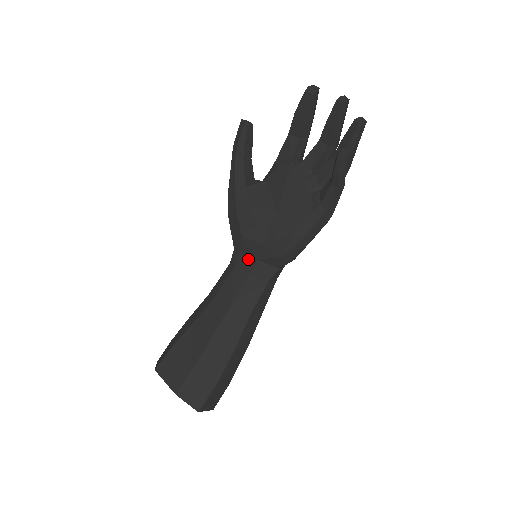
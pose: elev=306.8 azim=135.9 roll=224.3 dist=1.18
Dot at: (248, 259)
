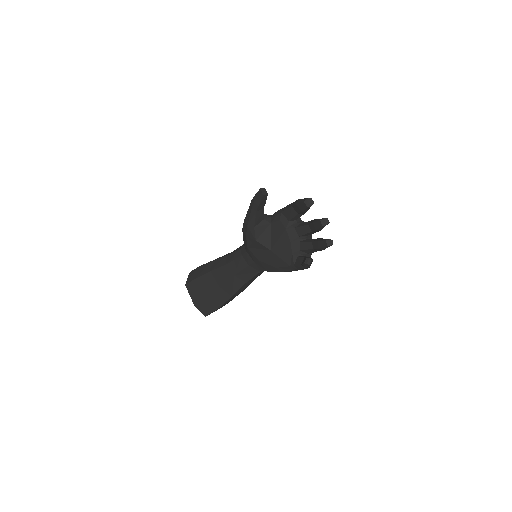
Dot at: (250, 258)
